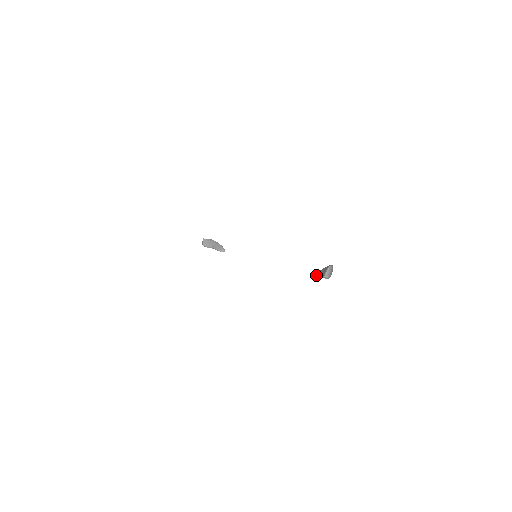
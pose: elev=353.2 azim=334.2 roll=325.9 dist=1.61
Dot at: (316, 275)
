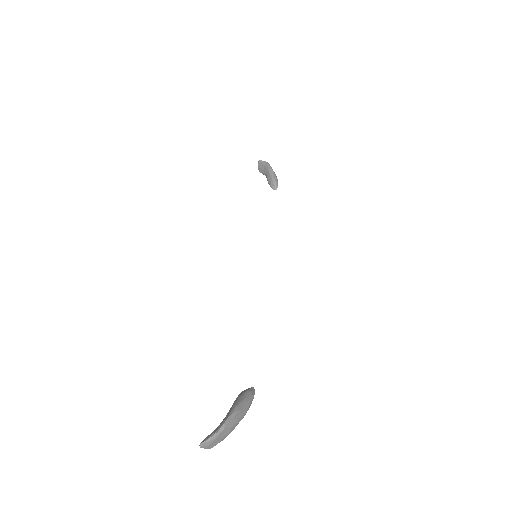
Dot at: occluded
